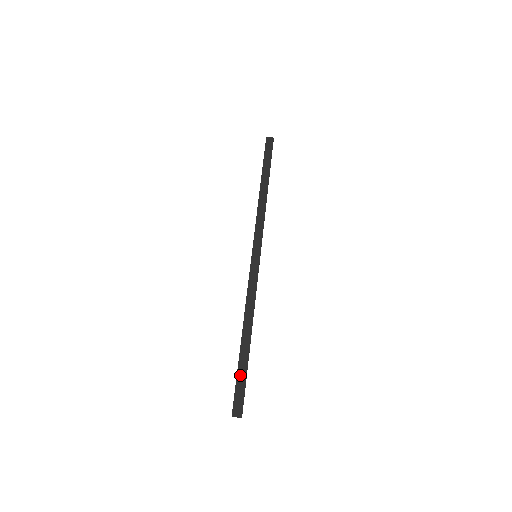
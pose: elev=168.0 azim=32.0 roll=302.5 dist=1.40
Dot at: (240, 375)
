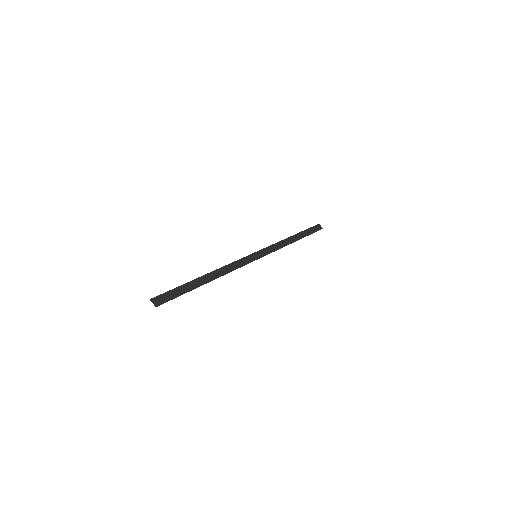
Dot at: (181, 288)
